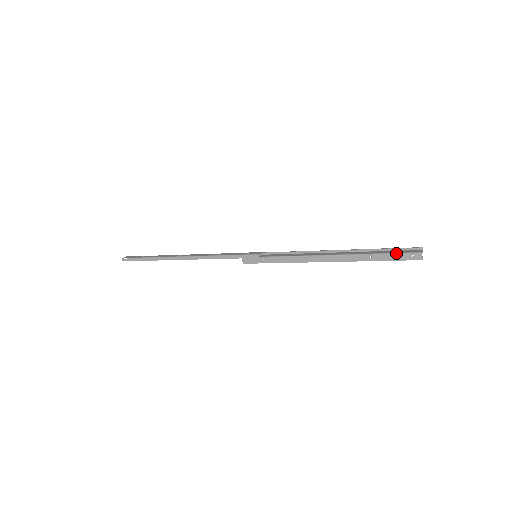
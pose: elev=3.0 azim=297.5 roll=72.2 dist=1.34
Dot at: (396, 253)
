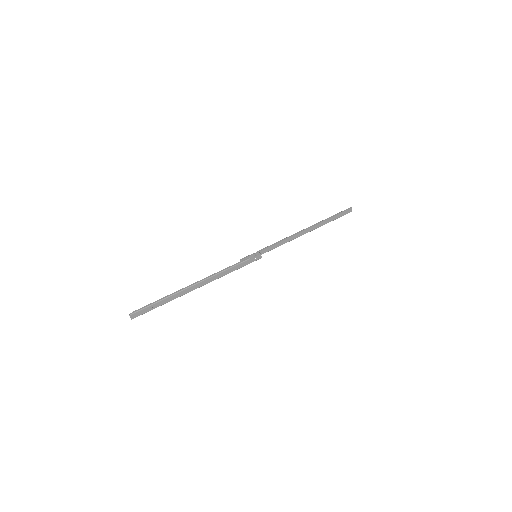
Dot at: occluded
